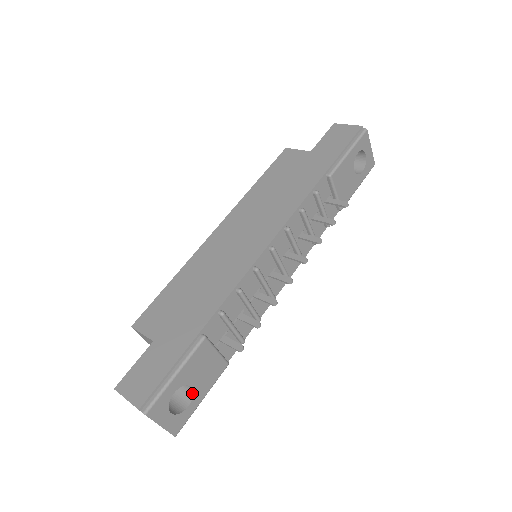
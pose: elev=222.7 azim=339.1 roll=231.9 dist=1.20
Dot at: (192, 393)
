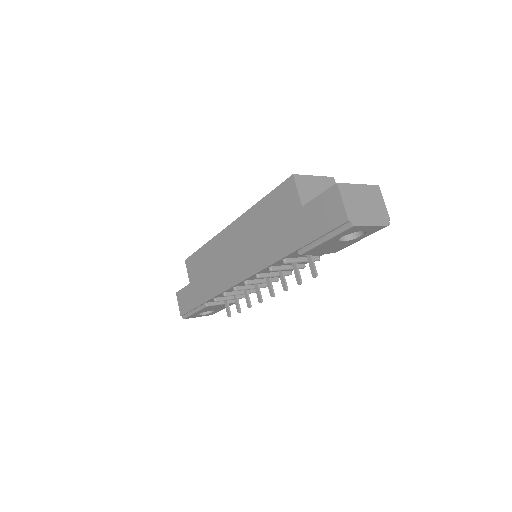
Dot at: (213, 310)
